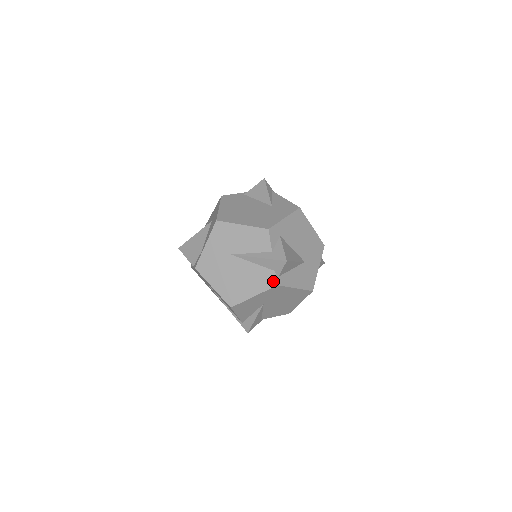
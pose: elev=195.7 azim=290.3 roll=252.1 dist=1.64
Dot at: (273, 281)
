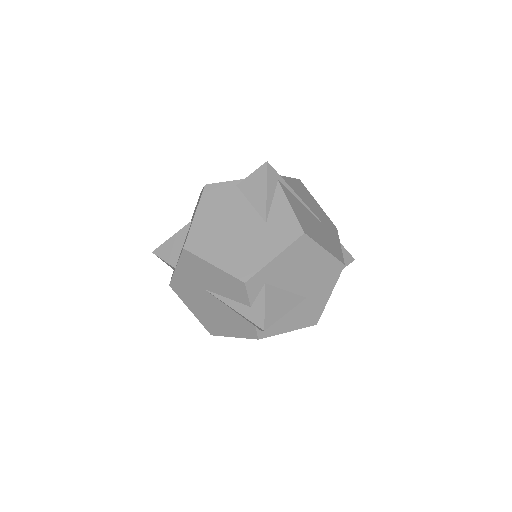
Dot at: (253, 334)
